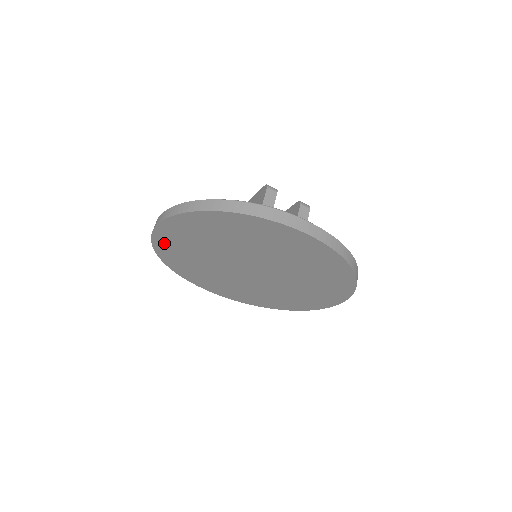
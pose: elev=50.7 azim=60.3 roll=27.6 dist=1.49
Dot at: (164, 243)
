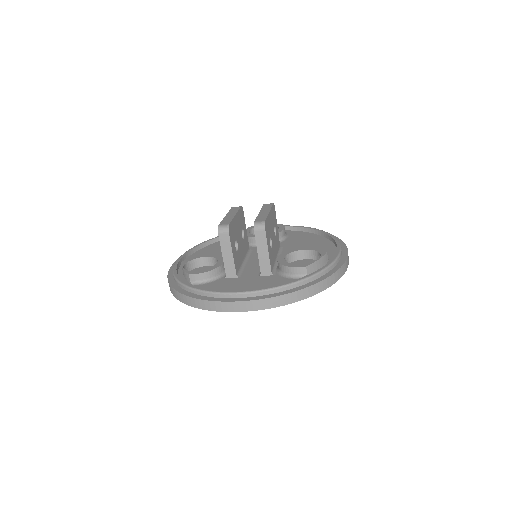
Dot at: occluded
